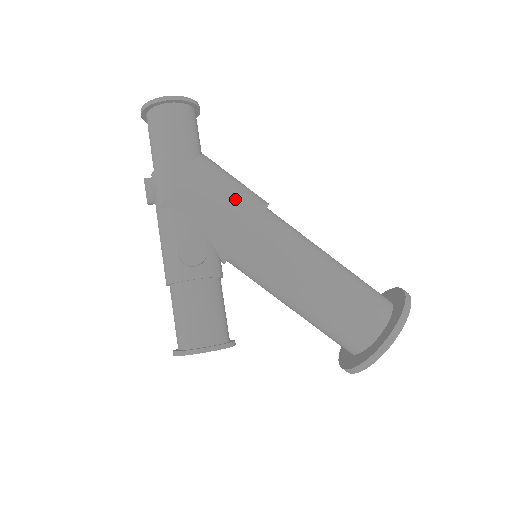
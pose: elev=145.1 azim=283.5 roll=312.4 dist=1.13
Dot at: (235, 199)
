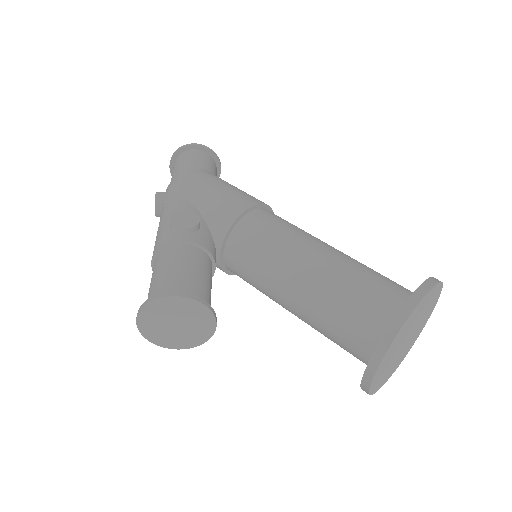
Dot at: (237, 191)
